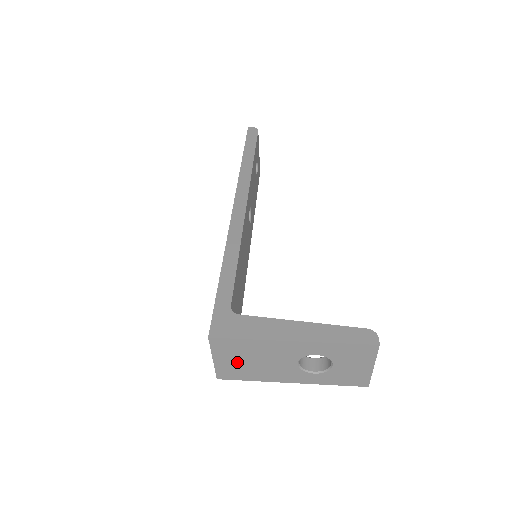
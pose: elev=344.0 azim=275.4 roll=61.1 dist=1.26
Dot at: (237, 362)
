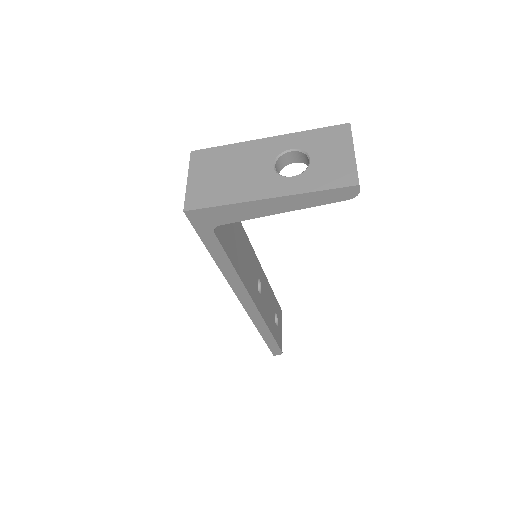
Dot at: (211, 178)
